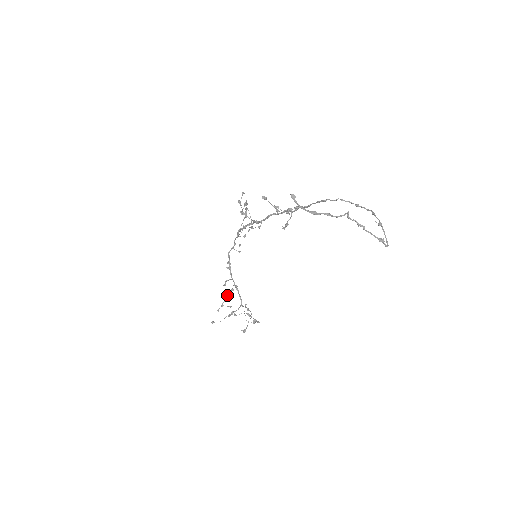
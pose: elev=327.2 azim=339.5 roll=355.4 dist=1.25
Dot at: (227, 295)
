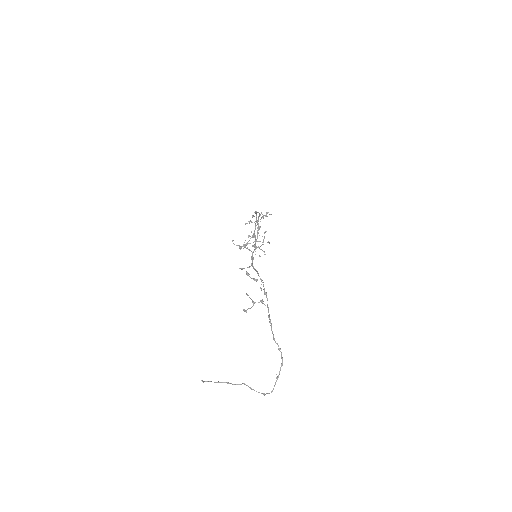
Dot at: occluded
